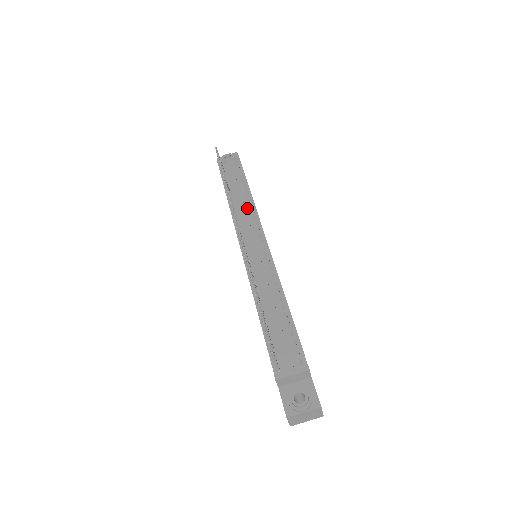
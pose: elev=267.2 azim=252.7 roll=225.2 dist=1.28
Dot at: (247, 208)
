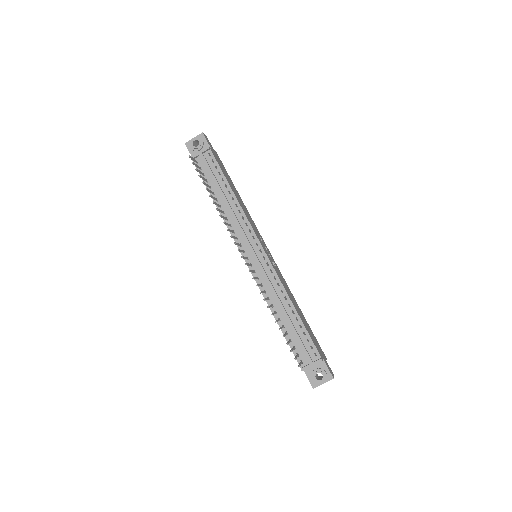
Dot at: (237, 214)
